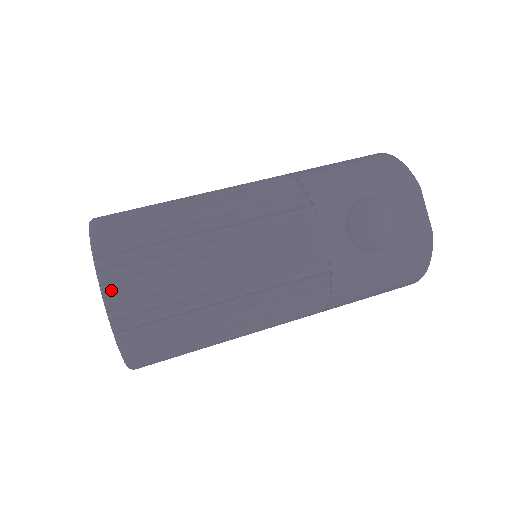
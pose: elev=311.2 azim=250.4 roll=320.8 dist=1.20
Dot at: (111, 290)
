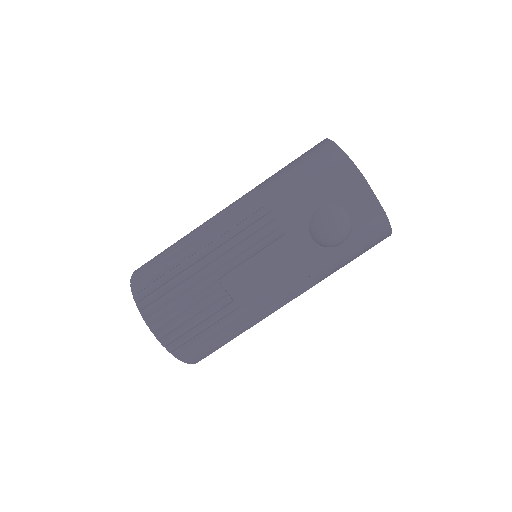
Dot at: (163, 336)
